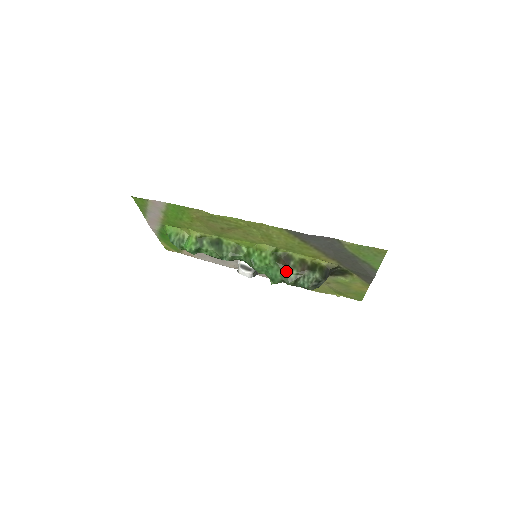
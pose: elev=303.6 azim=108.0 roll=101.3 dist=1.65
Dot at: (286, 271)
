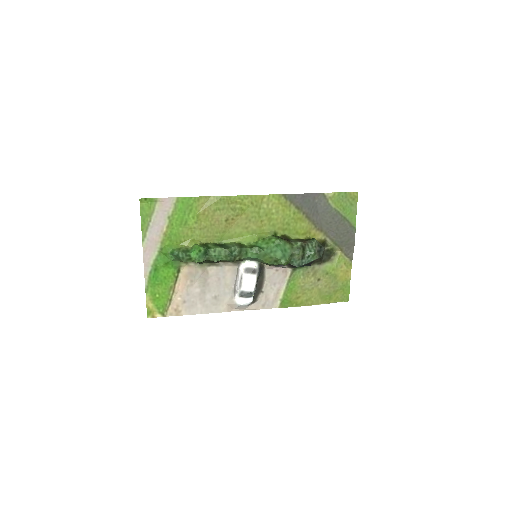
Dot at: (292, 244)
